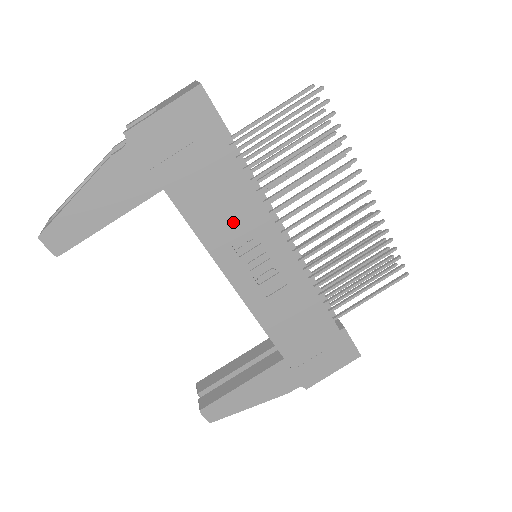
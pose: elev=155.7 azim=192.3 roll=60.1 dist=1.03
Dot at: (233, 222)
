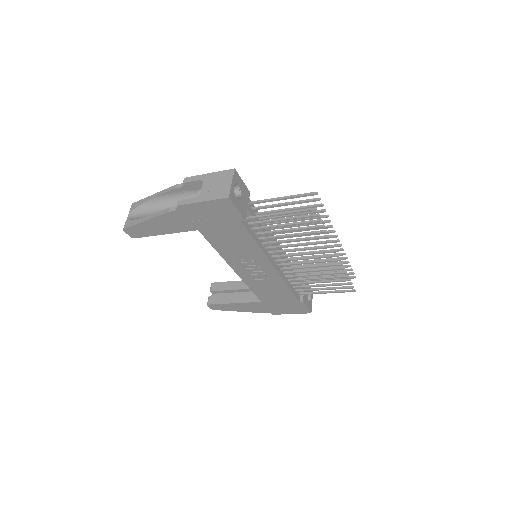
Dot at: (239, 250)
